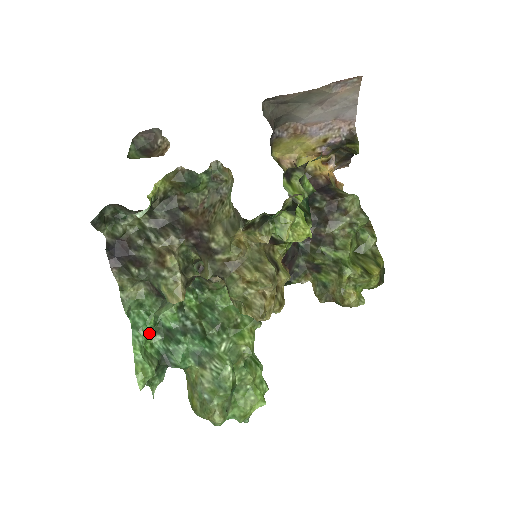
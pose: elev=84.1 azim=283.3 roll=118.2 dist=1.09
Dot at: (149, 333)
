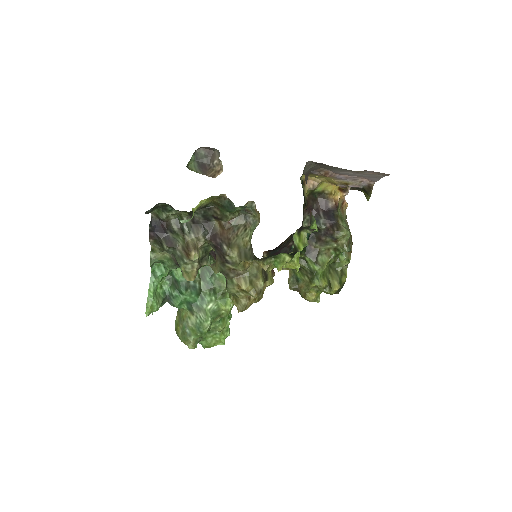
Dot at: (162, 279)
